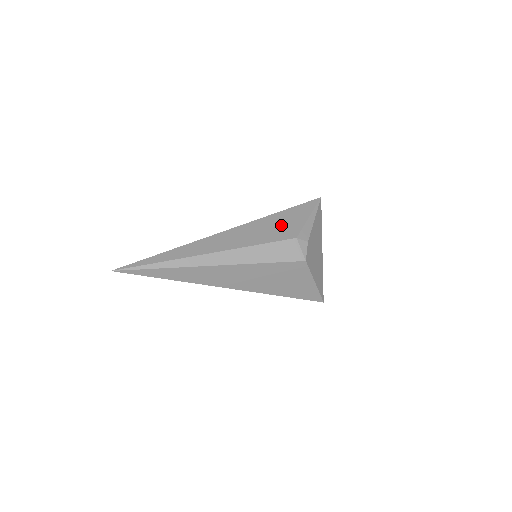
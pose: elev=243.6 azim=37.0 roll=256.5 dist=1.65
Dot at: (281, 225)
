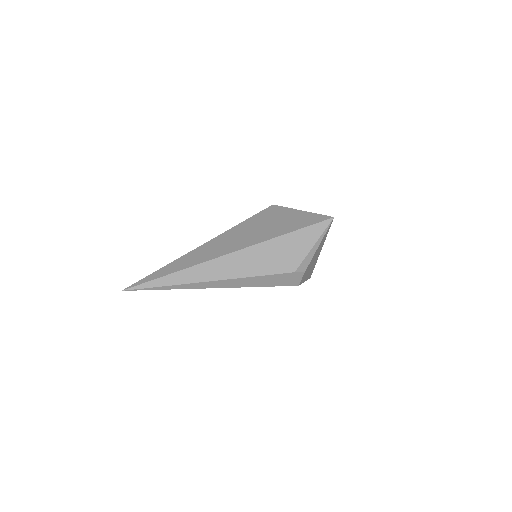
Dot at: (284, 254)
